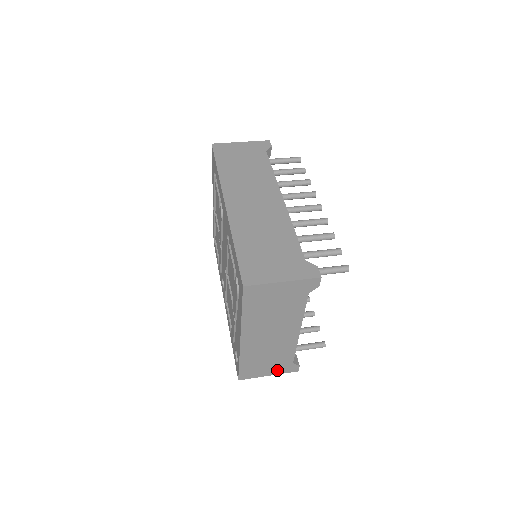
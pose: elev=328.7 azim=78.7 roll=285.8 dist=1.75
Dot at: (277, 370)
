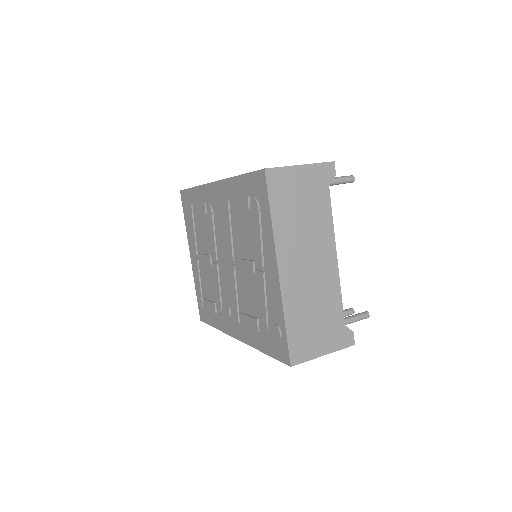
Dot at: (331, 342)
